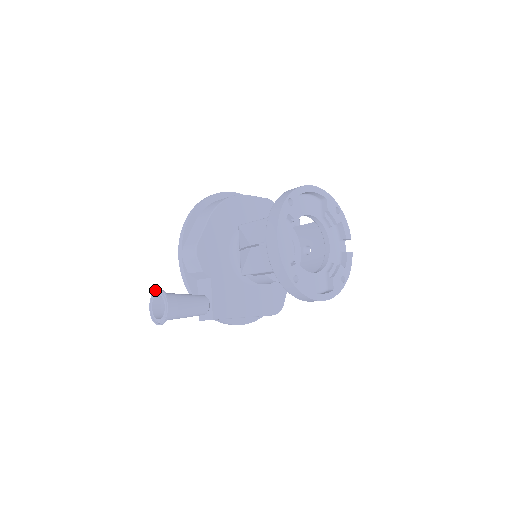
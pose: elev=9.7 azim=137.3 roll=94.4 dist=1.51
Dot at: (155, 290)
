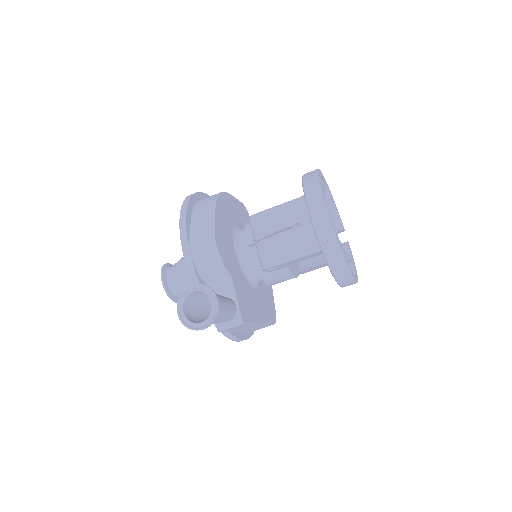
Dot at: (187, 287)
